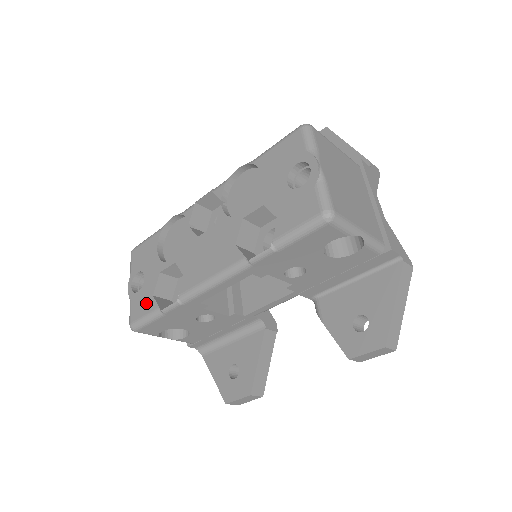
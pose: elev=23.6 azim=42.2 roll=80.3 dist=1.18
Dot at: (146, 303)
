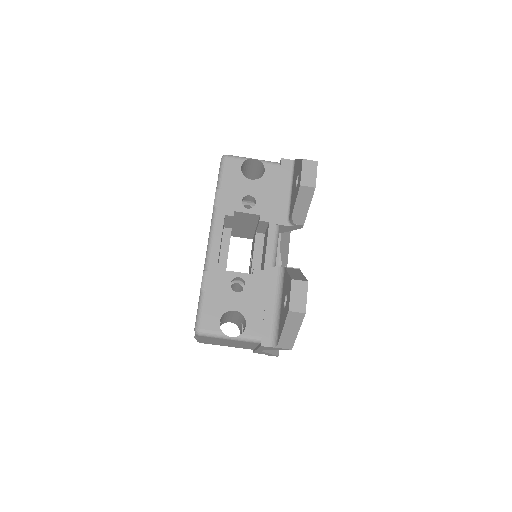
Dot at: occluded
